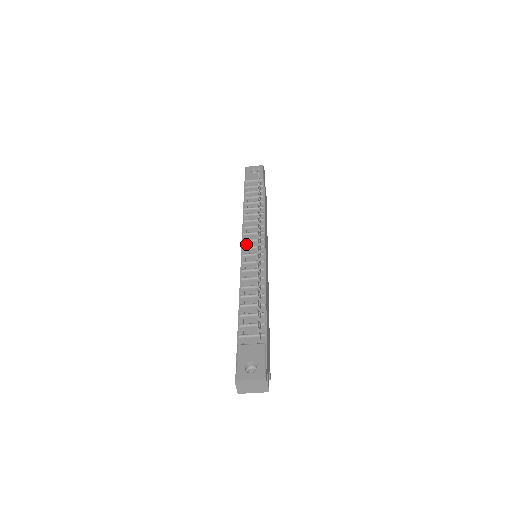
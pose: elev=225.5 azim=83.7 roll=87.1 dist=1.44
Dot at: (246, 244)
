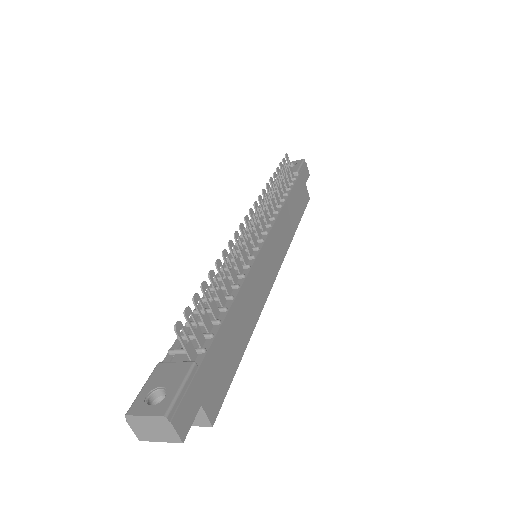
Dot at: occluded
